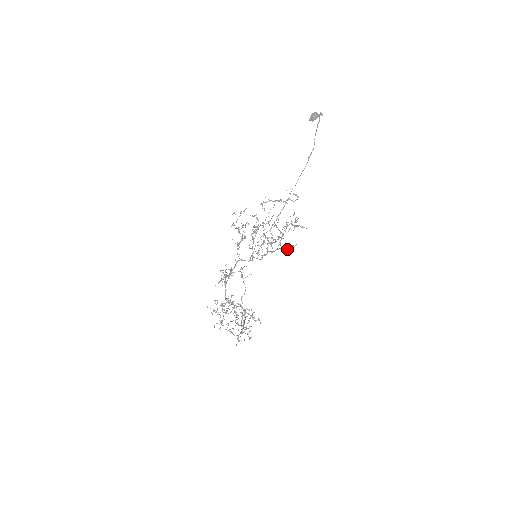
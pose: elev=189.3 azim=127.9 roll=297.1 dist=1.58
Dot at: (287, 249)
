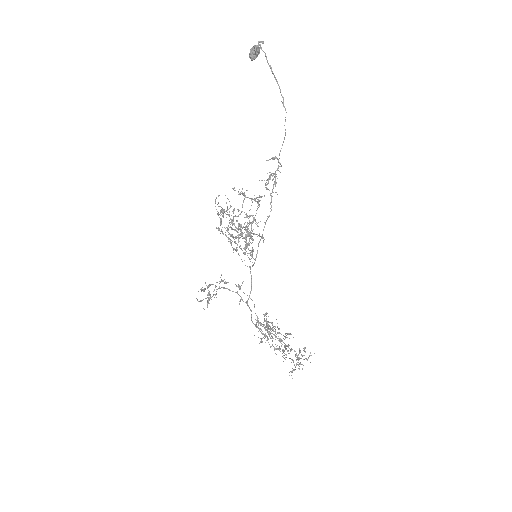
Dot at: occluded
